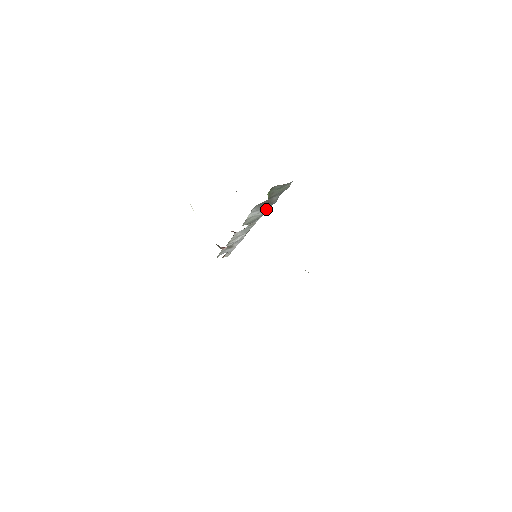
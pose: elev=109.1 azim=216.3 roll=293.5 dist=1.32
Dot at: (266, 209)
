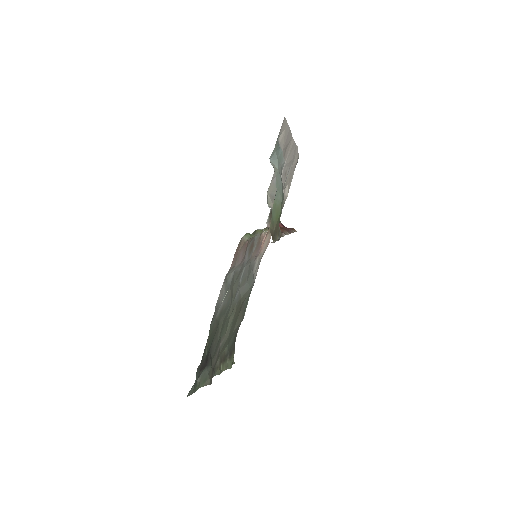
Dot at: occluded
